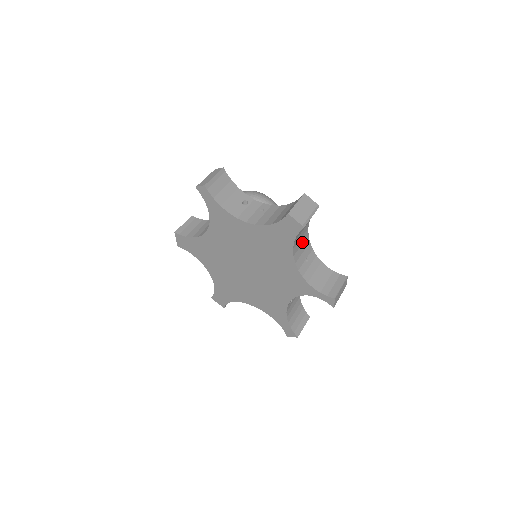
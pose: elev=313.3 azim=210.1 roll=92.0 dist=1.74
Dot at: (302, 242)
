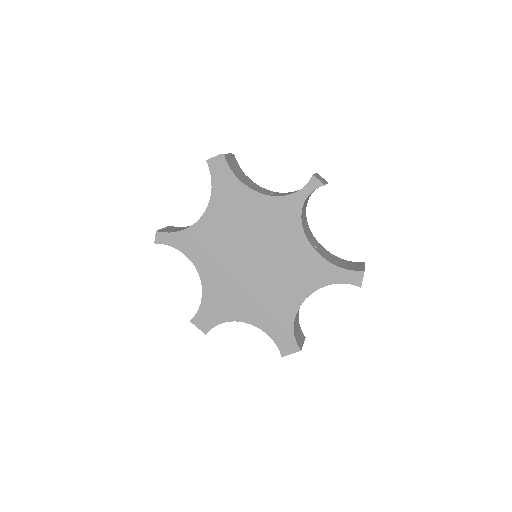
Dot at: (254, 186)
